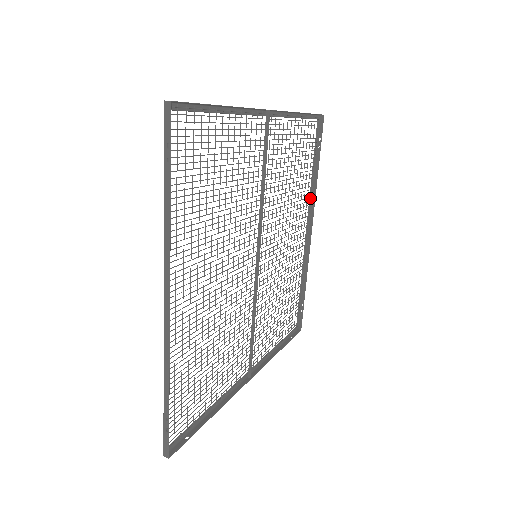
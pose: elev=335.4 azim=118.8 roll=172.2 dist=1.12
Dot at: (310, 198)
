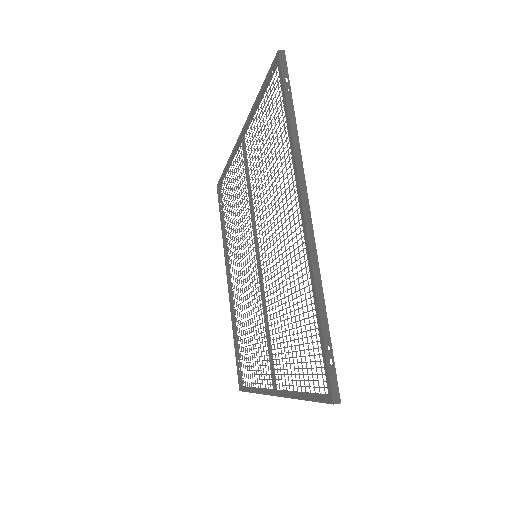
Dot at: (224, 252)
